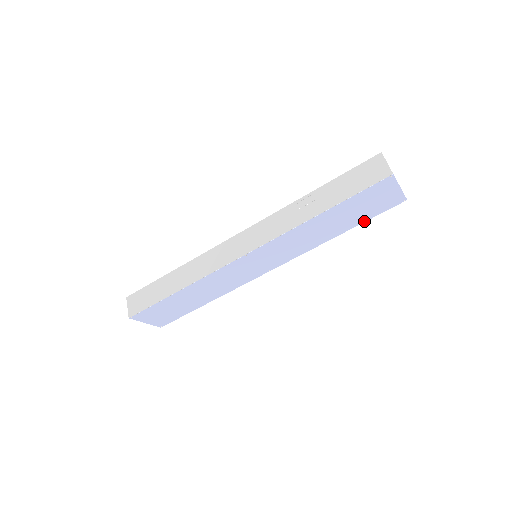
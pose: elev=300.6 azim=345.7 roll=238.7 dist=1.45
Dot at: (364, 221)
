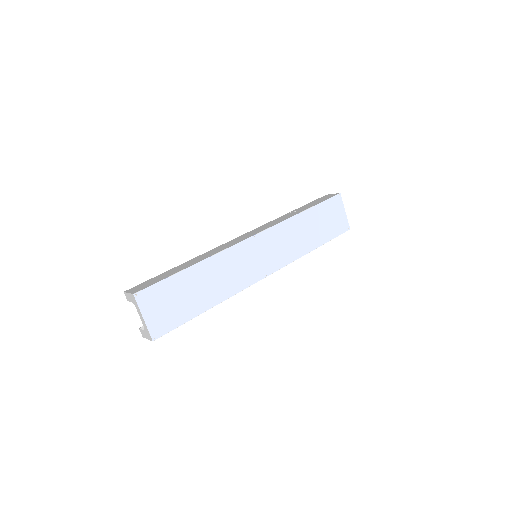
Dot at: (328, 240)
